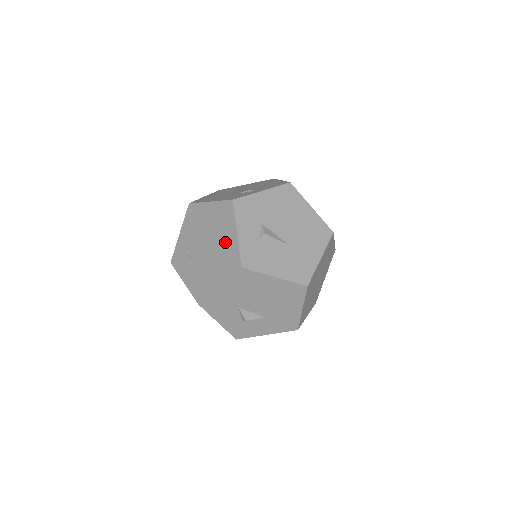
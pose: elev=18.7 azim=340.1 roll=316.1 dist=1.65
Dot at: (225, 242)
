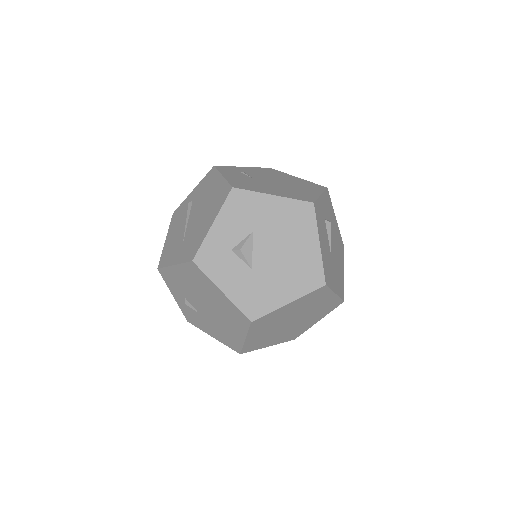
Dot at: (302, 190)
